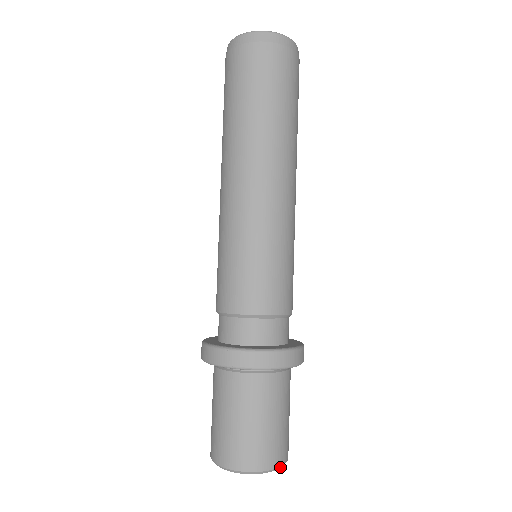
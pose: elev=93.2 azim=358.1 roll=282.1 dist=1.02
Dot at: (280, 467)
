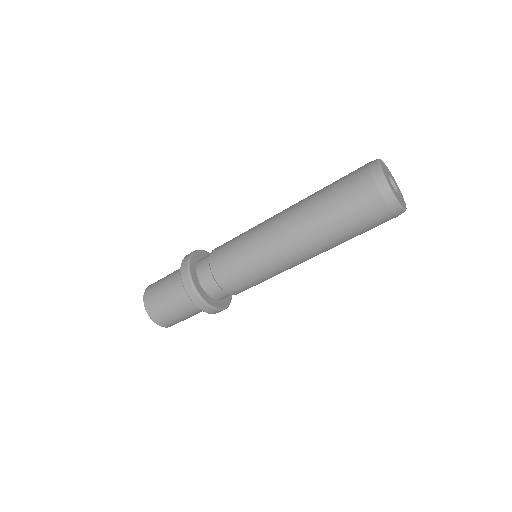
Dot at: (165, 326)
